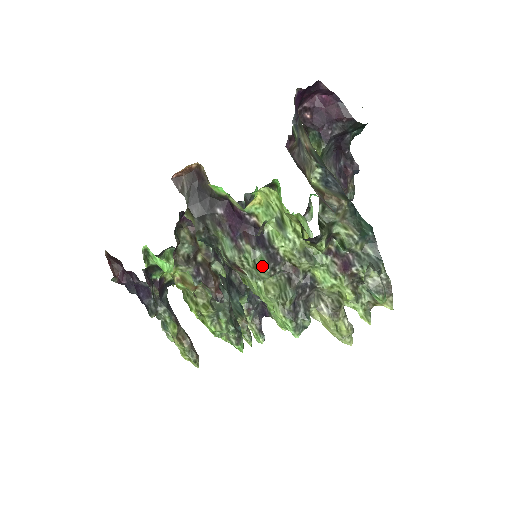
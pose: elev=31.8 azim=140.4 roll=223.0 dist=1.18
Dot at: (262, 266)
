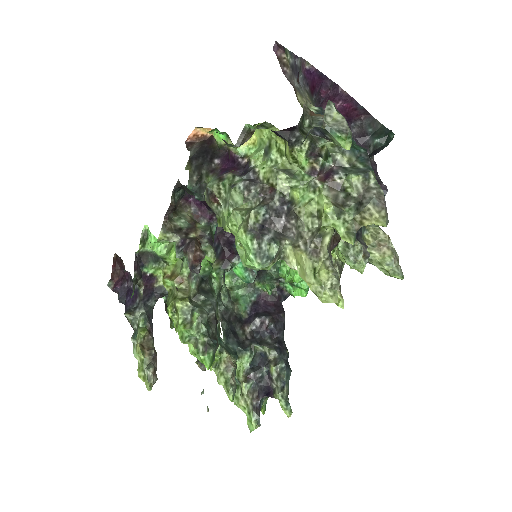
Dot at: (236, 184)
